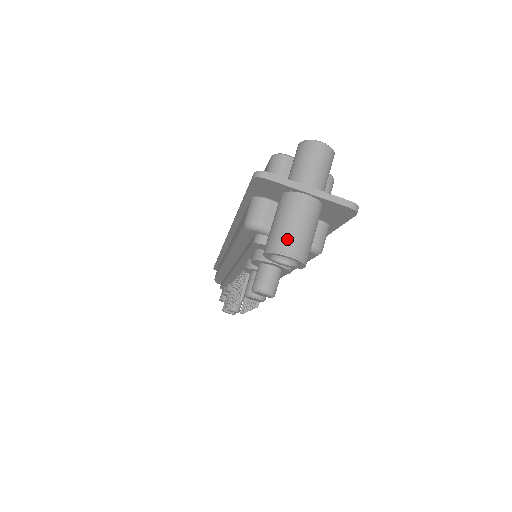
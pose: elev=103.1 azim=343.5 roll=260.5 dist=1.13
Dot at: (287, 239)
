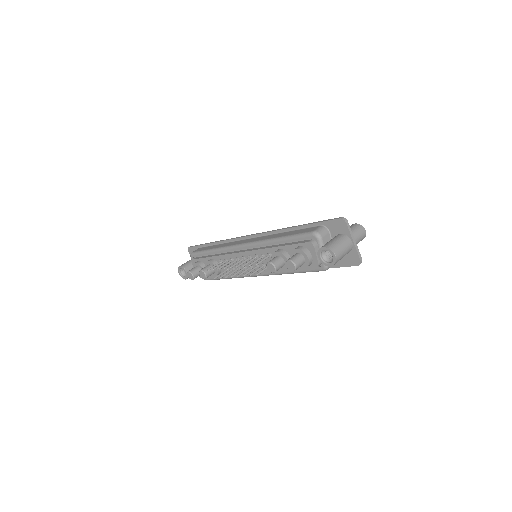
Dot at: (338, 249)
